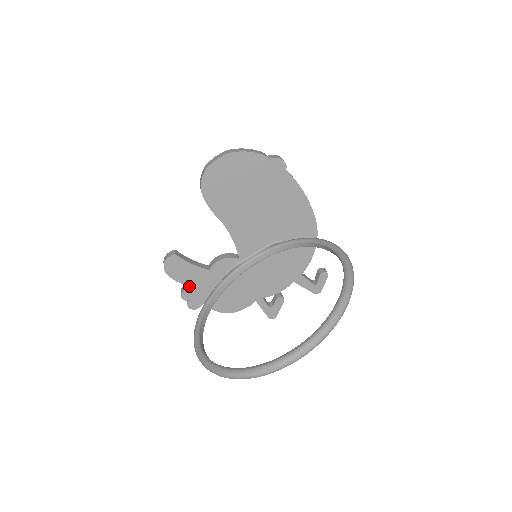
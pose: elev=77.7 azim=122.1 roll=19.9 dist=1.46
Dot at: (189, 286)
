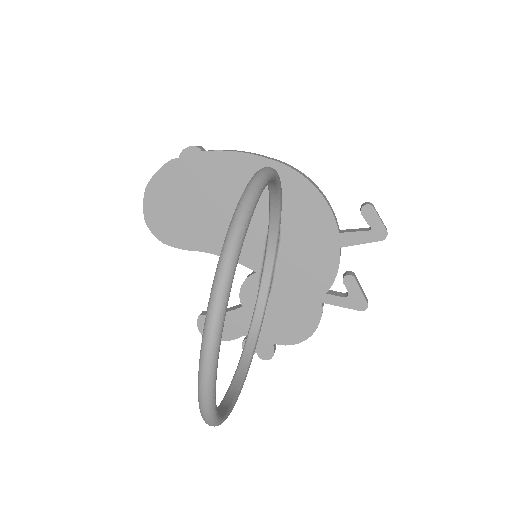
Dot at: (245, 337)
